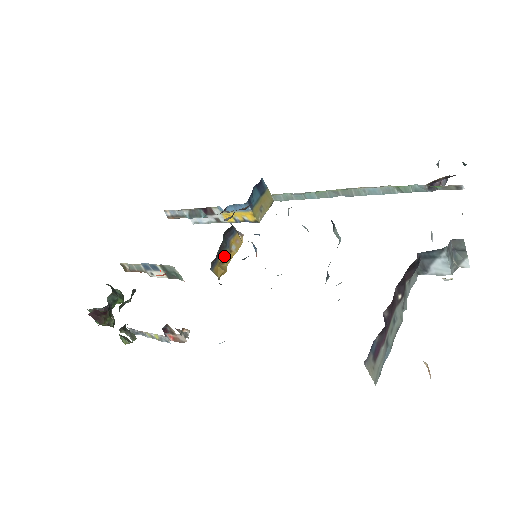
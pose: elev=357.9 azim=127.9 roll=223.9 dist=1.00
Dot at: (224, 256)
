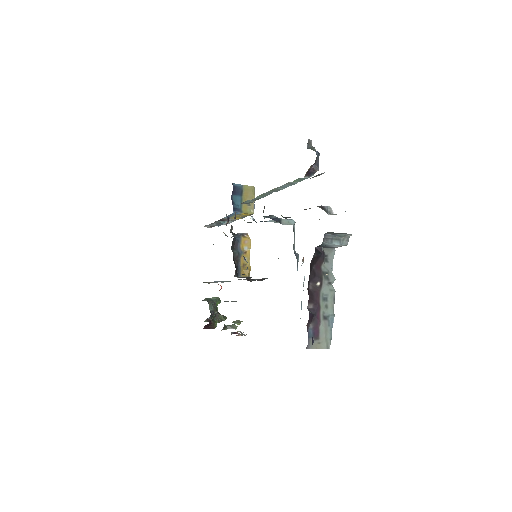
Dot at: (243, 260)
